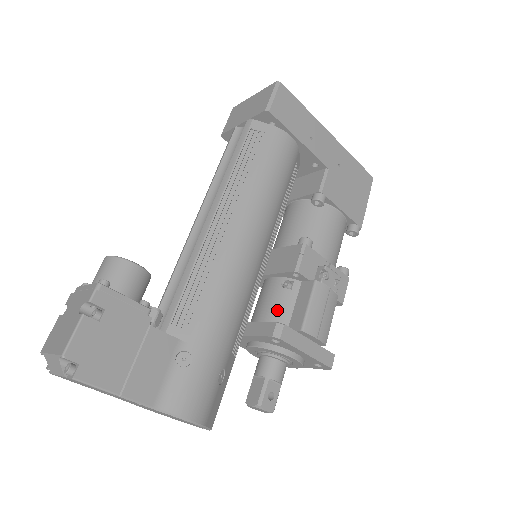
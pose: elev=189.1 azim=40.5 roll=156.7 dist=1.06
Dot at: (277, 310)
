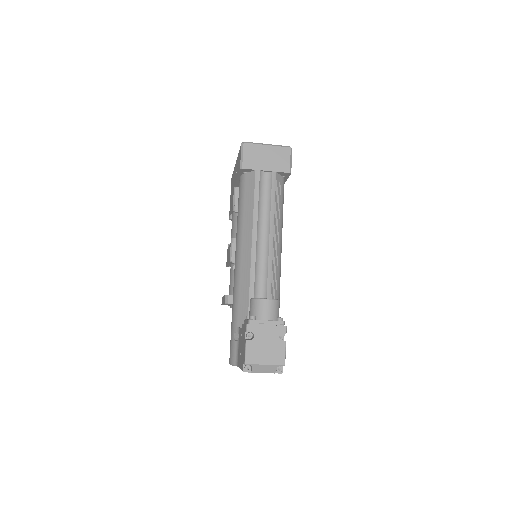
Dot at: occluded
